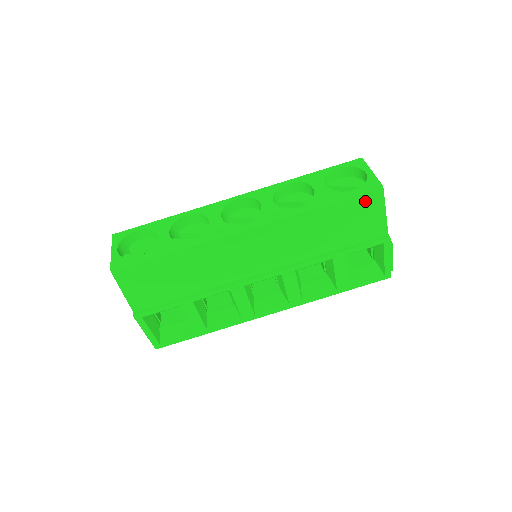
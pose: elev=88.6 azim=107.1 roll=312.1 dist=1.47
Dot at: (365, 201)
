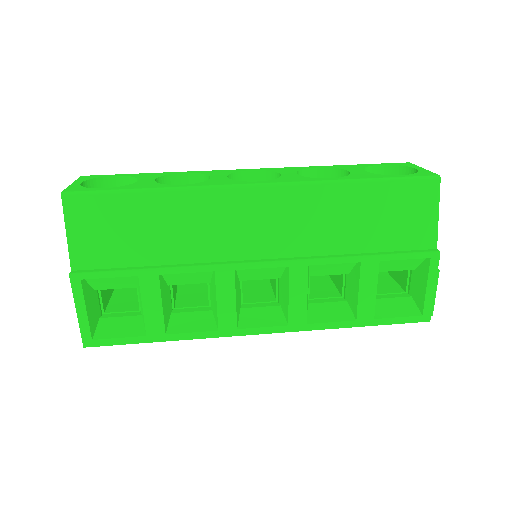
Dot at: (415, 190)
